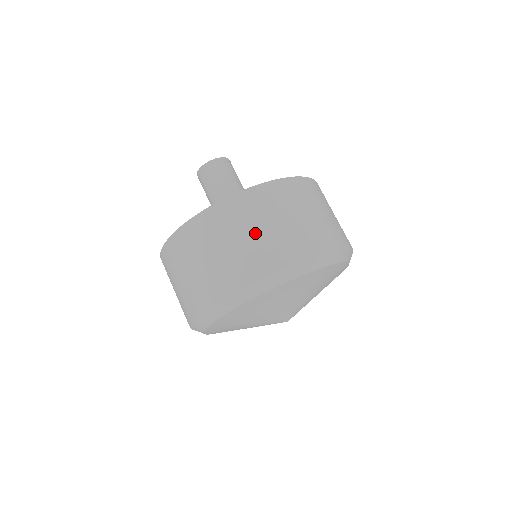
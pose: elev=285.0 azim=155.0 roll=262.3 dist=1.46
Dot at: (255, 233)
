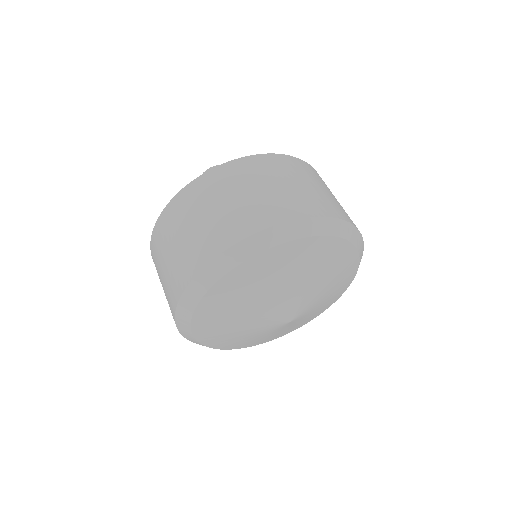
Dot at: (209, 214)
